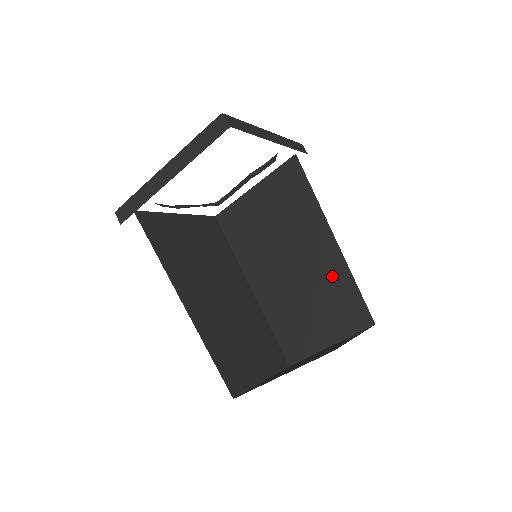
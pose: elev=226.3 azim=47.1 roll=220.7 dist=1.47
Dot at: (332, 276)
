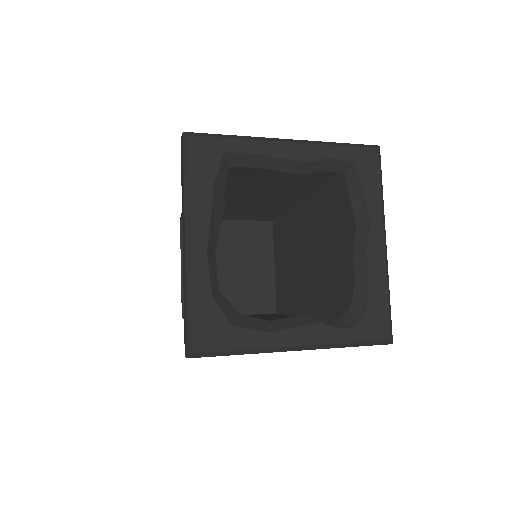
Dot at: (276, 205)
